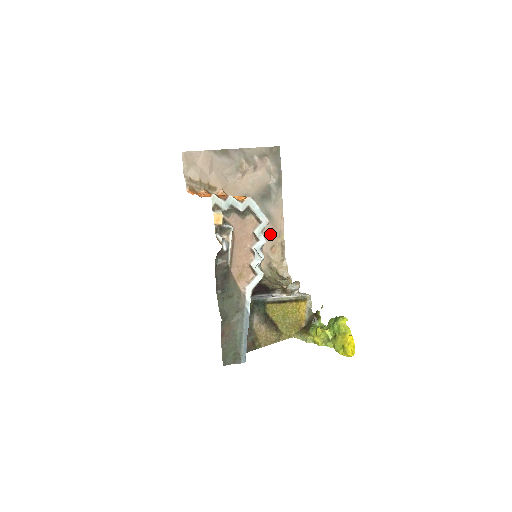
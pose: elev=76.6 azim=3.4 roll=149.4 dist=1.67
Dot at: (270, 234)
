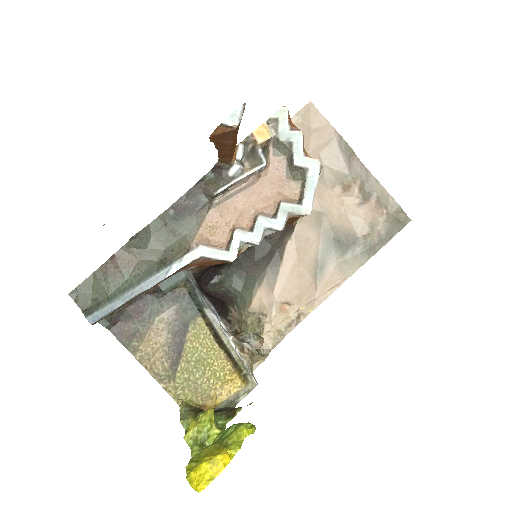
Dot at: (301, 286)
